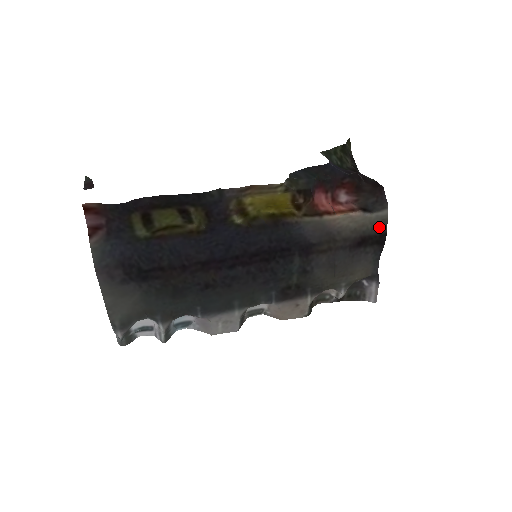
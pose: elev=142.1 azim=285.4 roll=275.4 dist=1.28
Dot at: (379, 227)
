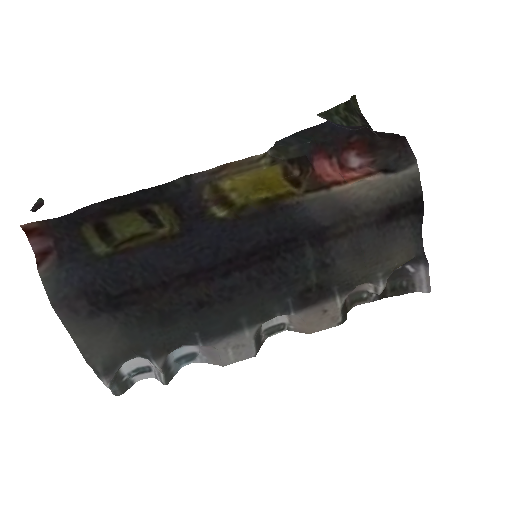
Dot at: (410, 190)
